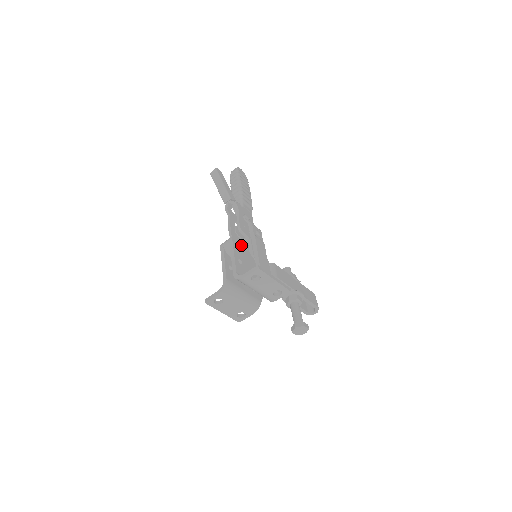
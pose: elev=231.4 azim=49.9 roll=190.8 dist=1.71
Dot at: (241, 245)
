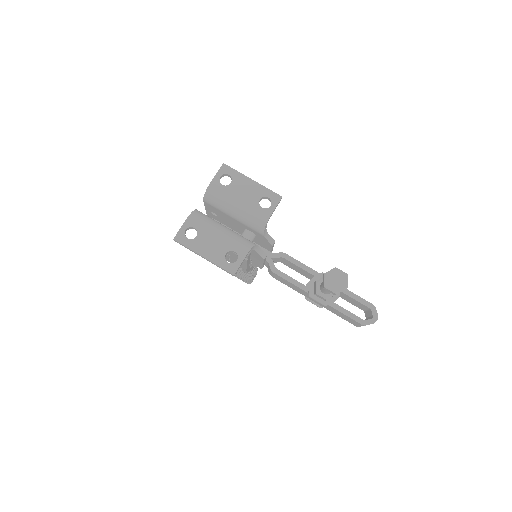
Dot at: occluded
